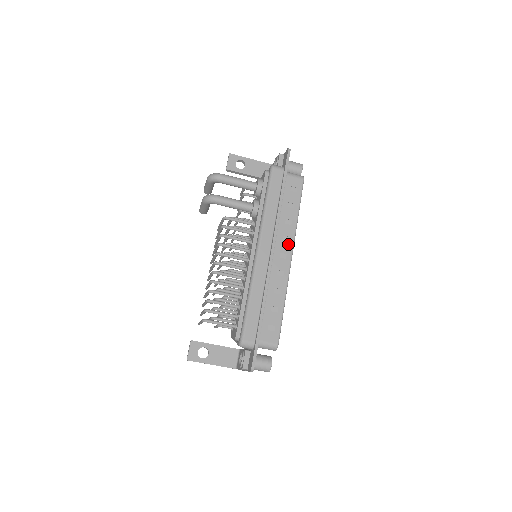
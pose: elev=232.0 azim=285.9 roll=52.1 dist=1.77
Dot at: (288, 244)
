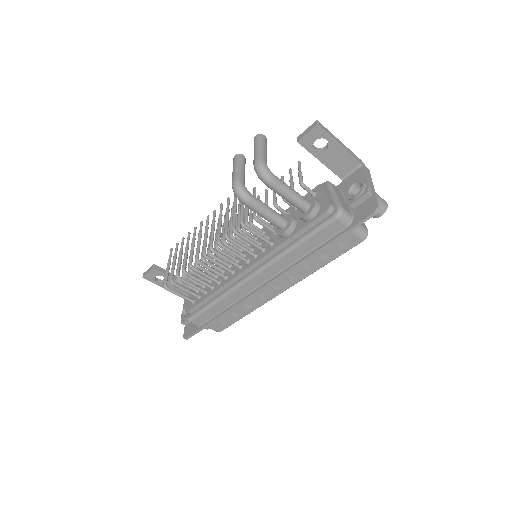
Dot at: (289, 282)
